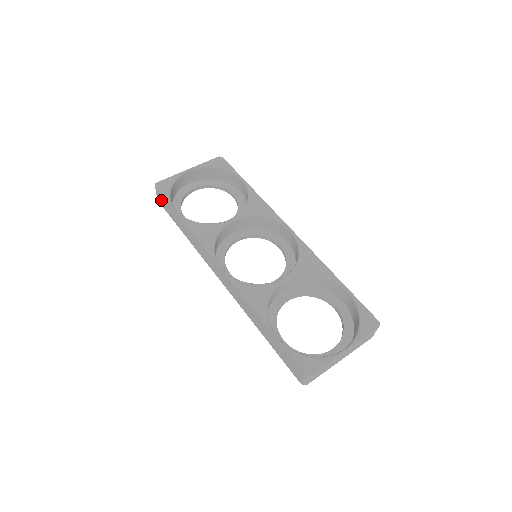
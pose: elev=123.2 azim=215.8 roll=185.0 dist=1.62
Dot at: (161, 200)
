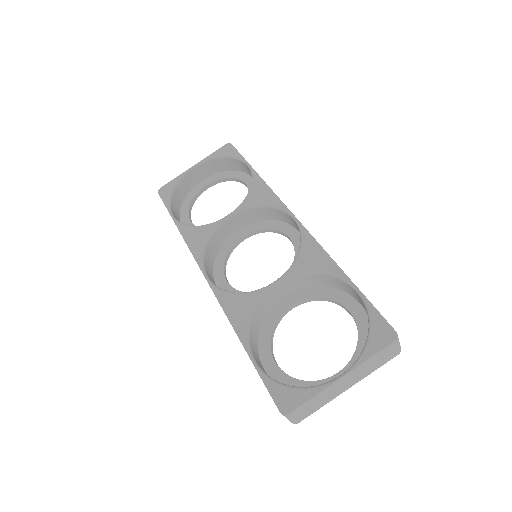
Dot at: occluded
